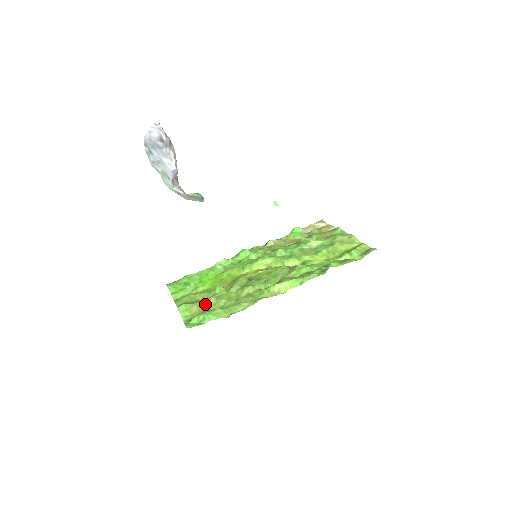
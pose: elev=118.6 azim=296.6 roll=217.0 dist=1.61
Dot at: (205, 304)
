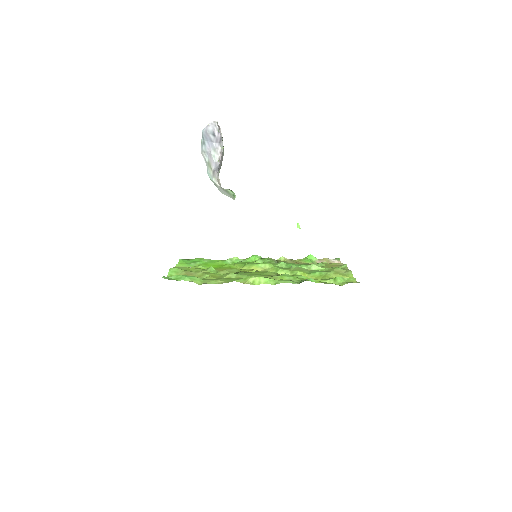
Dot at: (192, 273)
